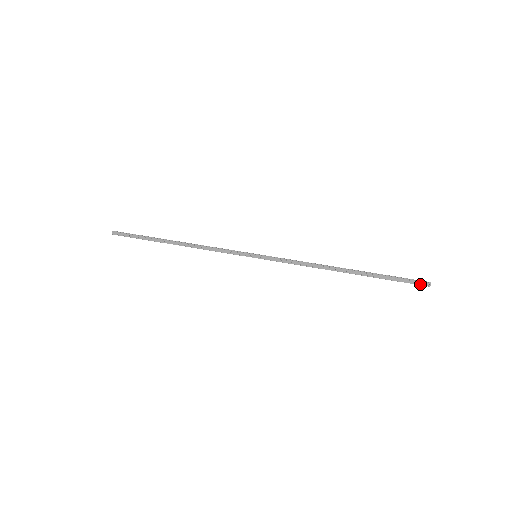
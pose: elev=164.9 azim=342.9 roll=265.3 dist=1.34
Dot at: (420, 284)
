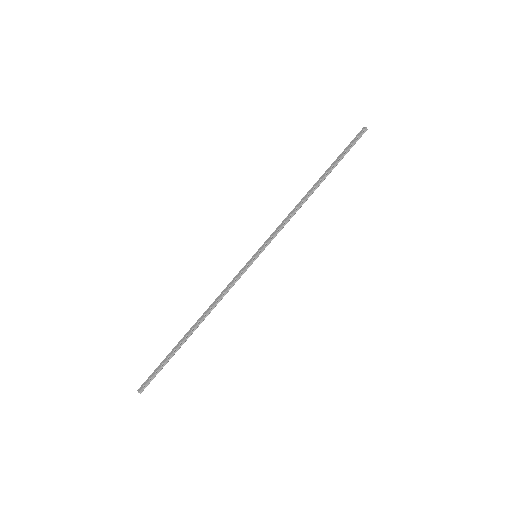
Dot at: (360, 134)
